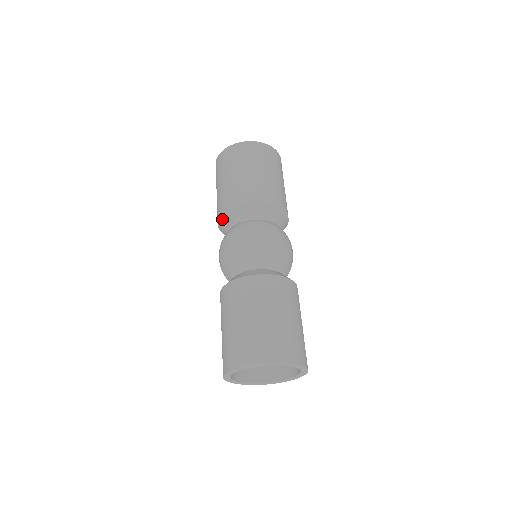
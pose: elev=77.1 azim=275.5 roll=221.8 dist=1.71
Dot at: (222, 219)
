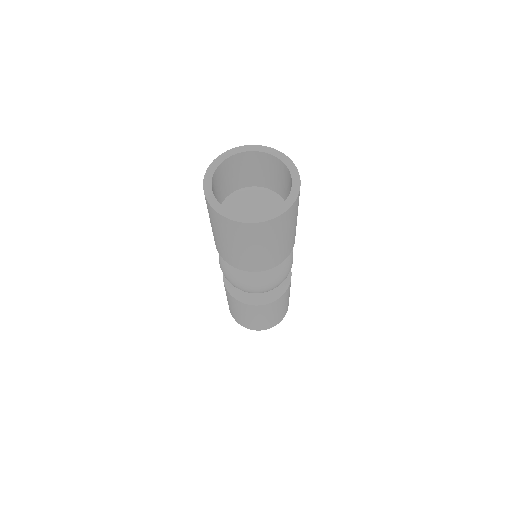
Dot at: occluded
